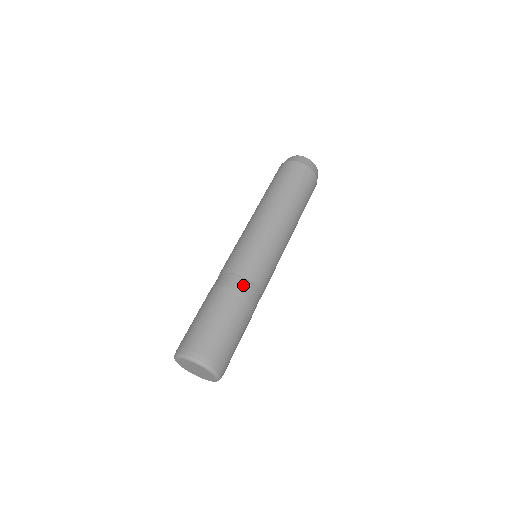
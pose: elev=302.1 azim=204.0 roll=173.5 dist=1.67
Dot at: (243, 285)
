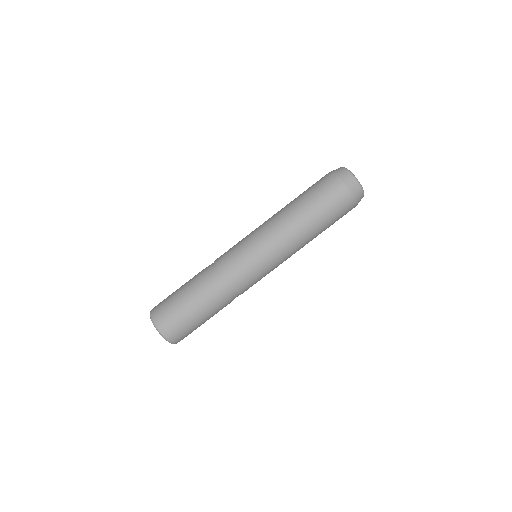
Dot at: (230, 295)
